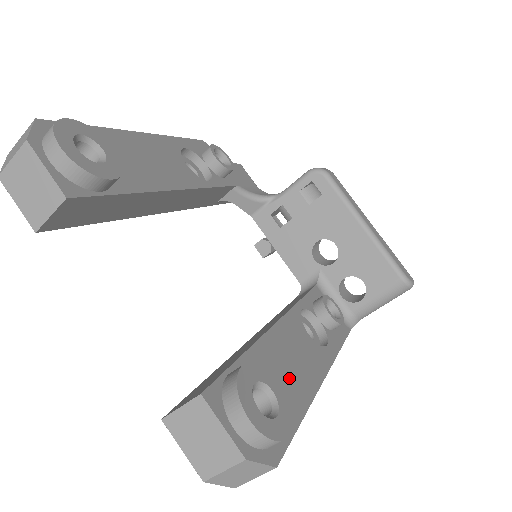
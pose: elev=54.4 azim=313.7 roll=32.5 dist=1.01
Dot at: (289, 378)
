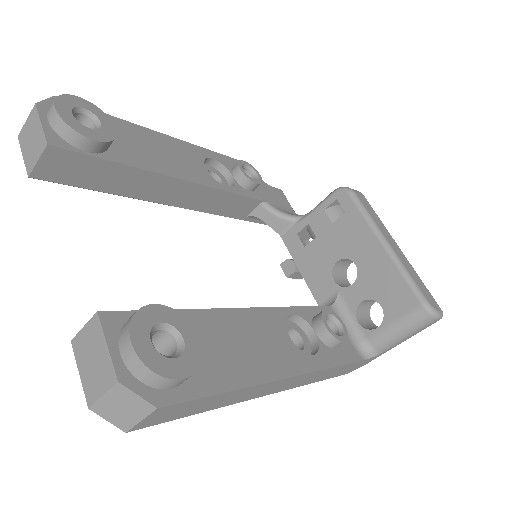
Dot at: (231, 353)
